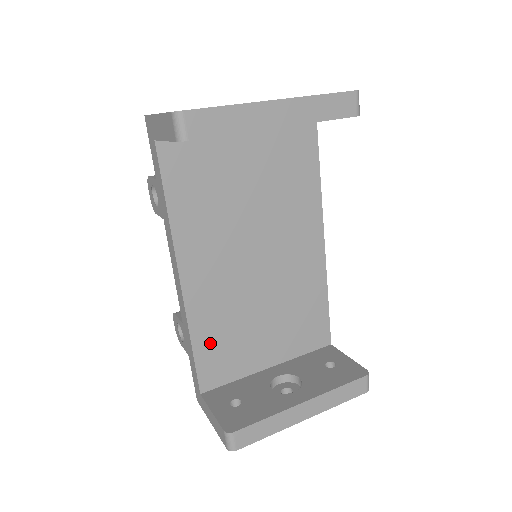
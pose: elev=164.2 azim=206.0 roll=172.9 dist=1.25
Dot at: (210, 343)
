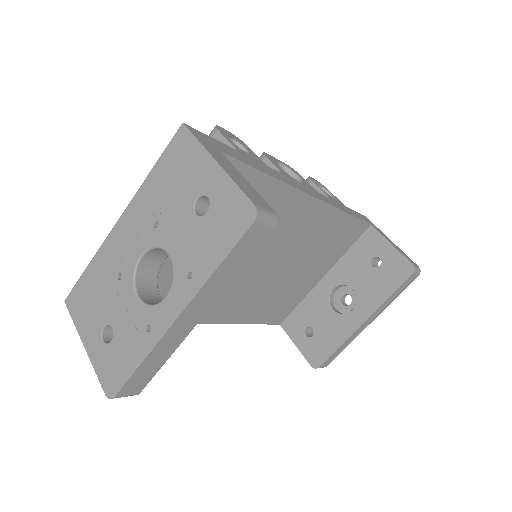
Dot at: (264, 312)
